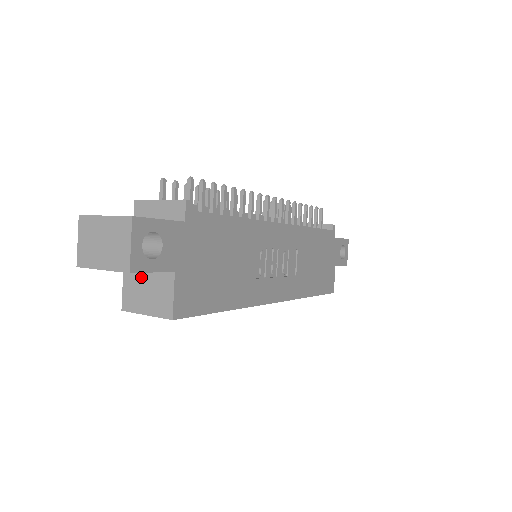
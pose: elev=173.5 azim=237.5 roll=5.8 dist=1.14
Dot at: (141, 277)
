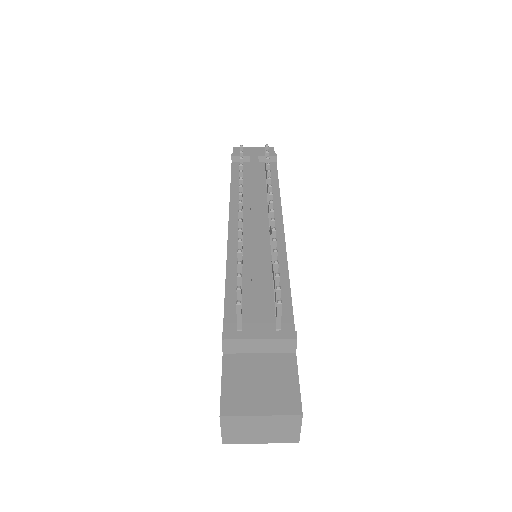
Dot at: occluded
